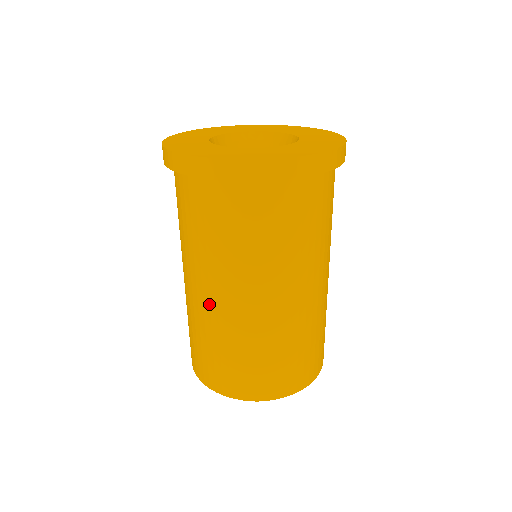
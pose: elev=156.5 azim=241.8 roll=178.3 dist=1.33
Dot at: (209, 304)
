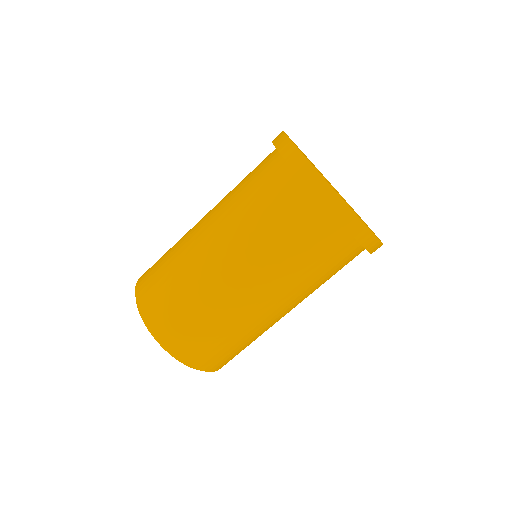
Dot at: (198, 231)
